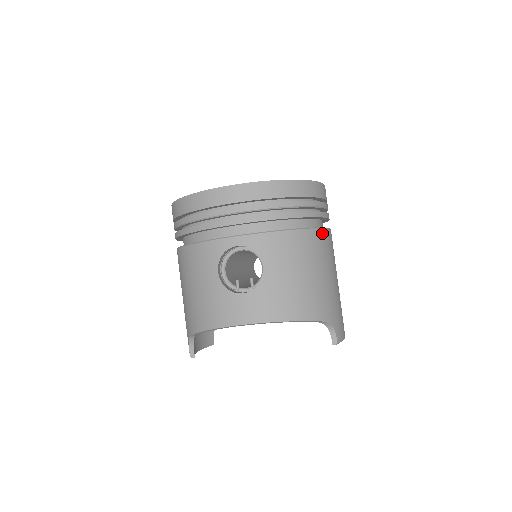
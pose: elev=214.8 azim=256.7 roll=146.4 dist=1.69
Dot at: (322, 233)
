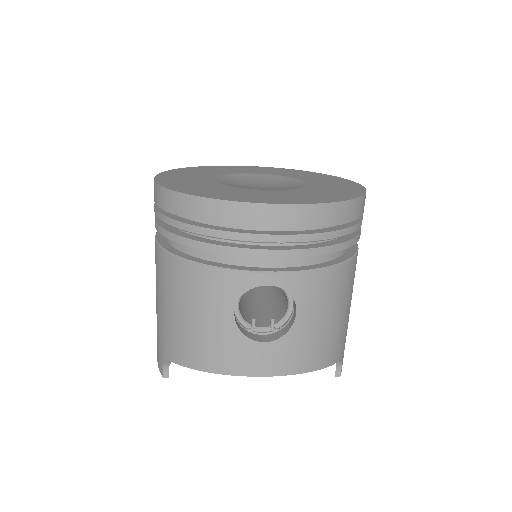
Dot at: (356, 258)
